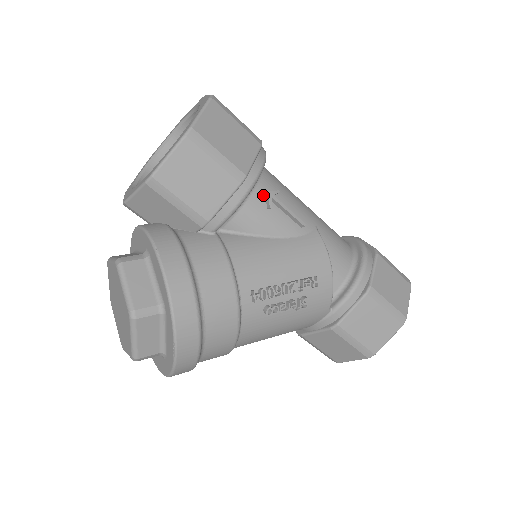
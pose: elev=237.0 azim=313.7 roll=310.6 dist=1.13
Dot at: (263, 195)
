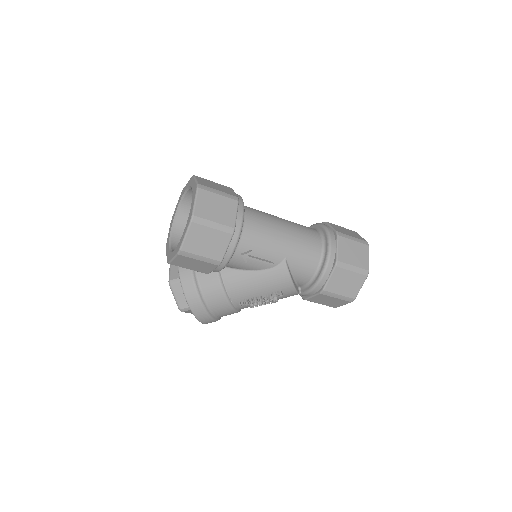
Dot at: (241, 255)
